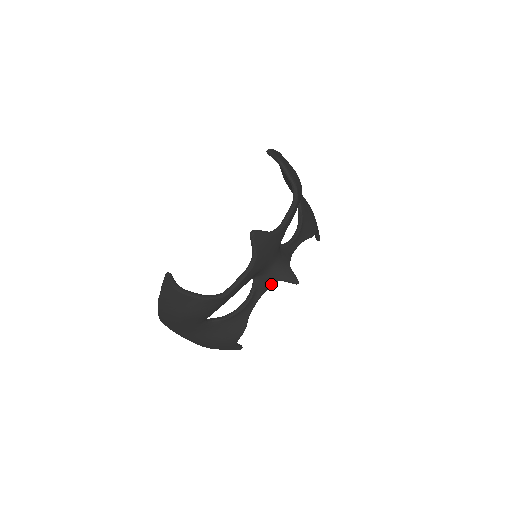
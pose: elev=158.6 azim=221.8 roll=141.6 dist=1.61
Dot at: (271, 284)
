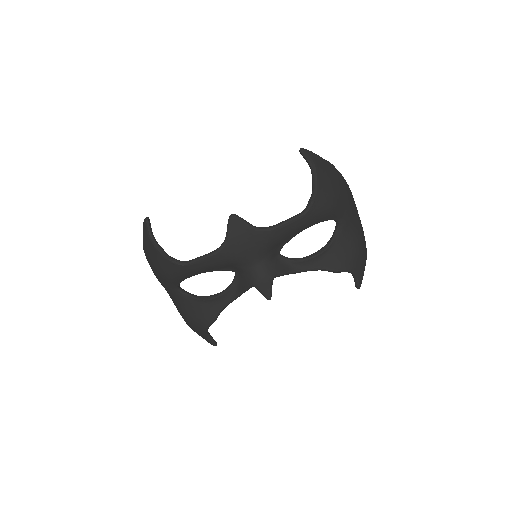
Dot at: (246, 286)
